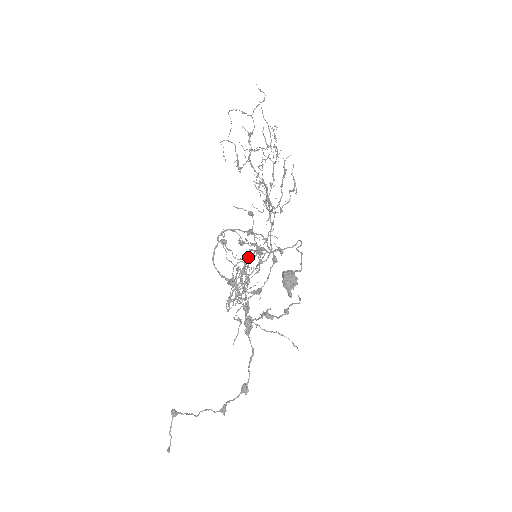
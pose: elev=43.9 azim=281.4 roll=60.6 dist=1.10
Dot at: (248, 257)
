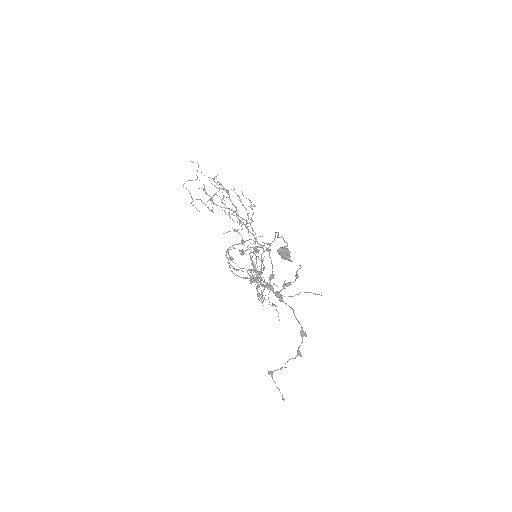
Dot at: occluded
